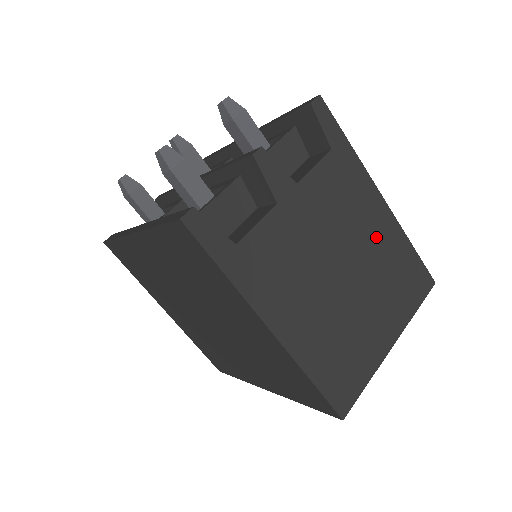
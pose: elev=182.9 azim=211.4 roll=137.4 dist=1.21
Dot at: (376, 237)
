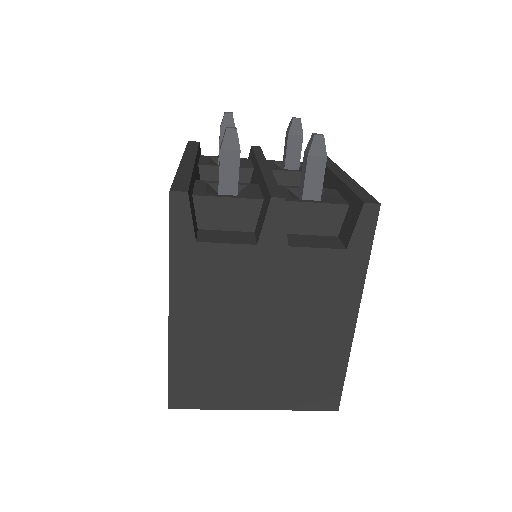
Dot at: (319, 337)
